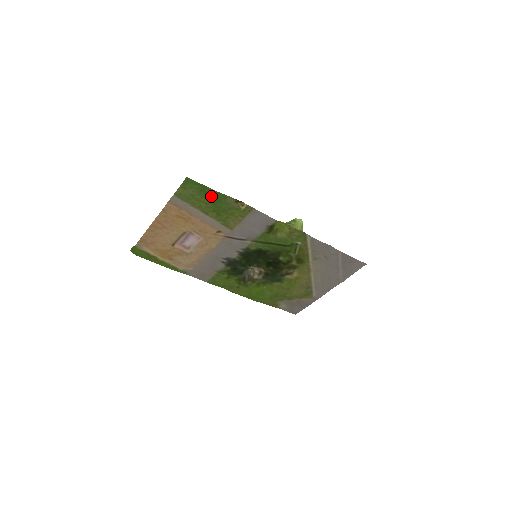
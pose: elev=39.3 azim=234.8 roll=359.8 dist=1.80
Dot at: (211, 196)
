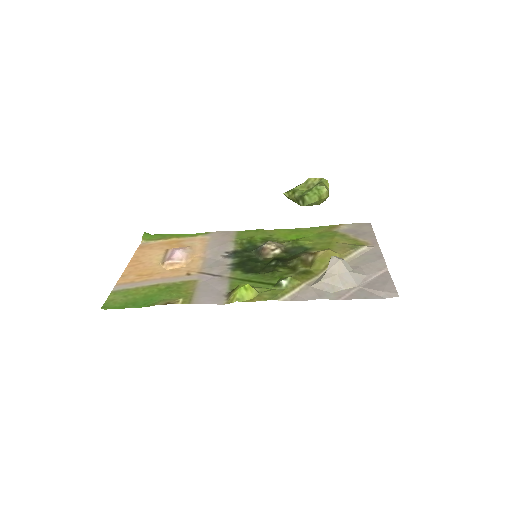
Dot at: (140, 301)
